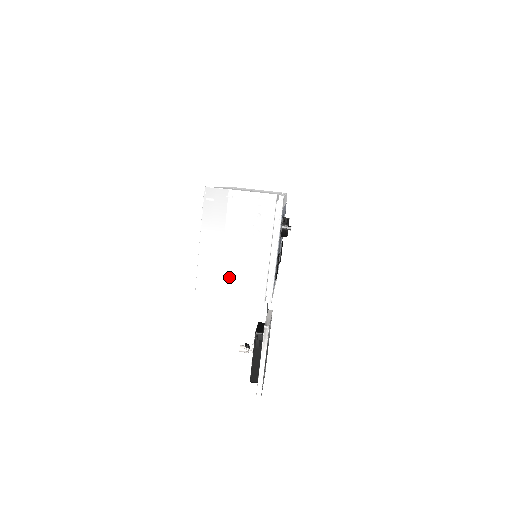
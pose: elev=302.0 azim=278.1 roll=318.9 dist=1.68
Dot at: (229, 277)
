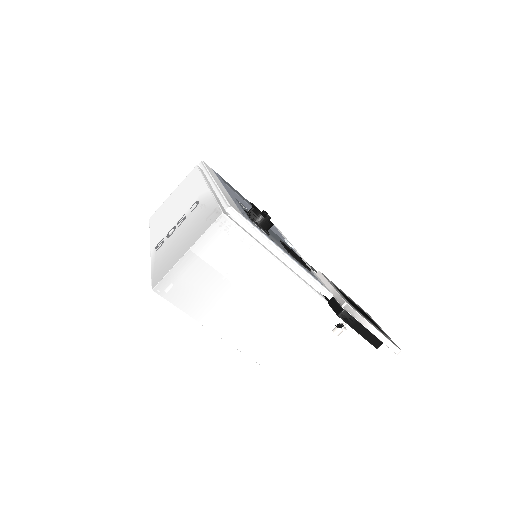
Dot at: (273, 323)
